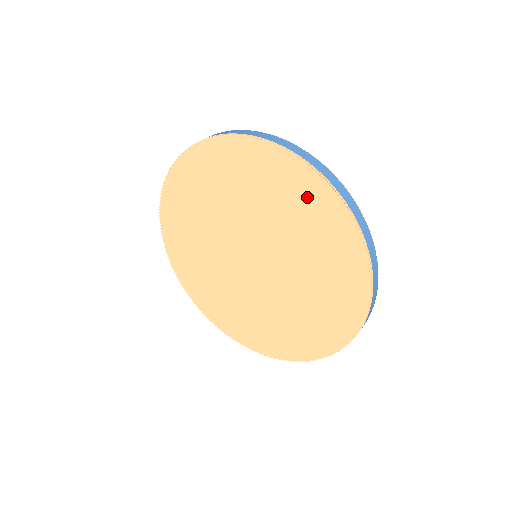
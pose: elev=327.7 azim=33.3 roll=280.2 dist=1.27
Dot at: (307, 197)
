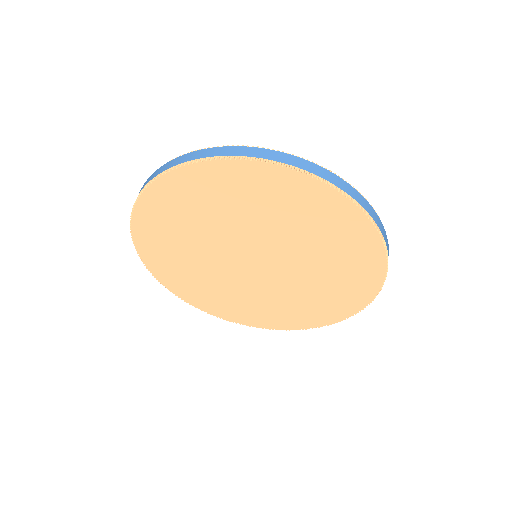
Dot at: (251, 184)
